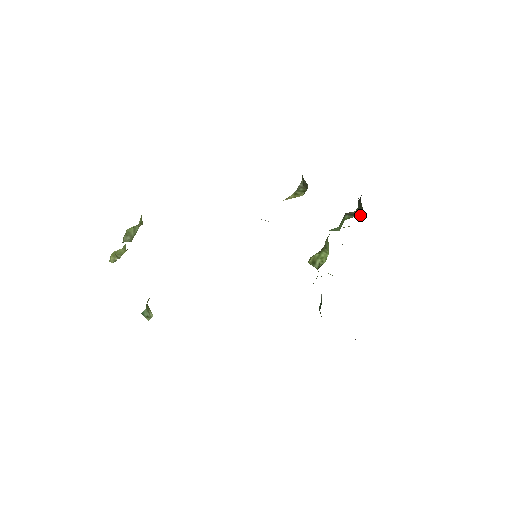
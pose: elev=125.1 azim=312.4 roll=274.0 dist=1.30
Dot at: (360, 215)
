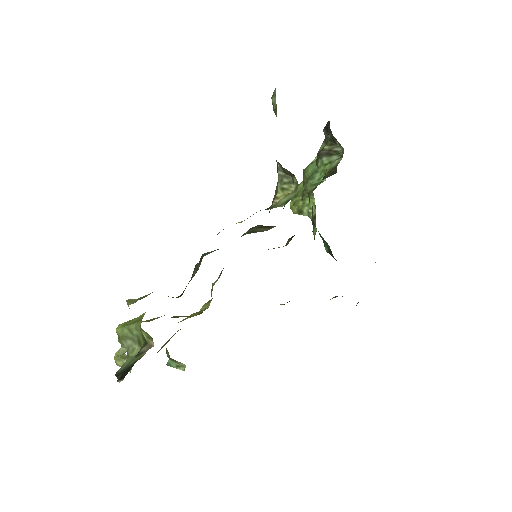
Dot at: (341, 154)
